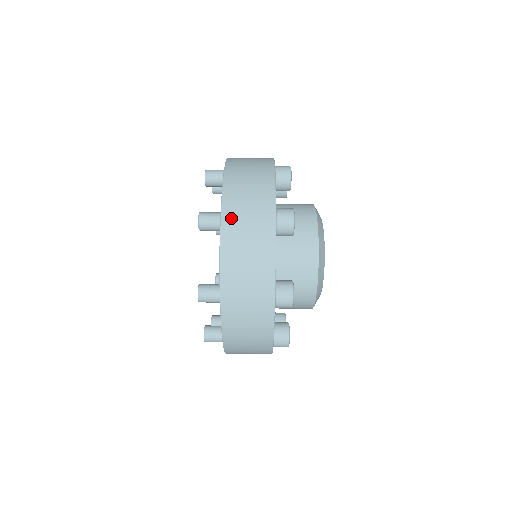
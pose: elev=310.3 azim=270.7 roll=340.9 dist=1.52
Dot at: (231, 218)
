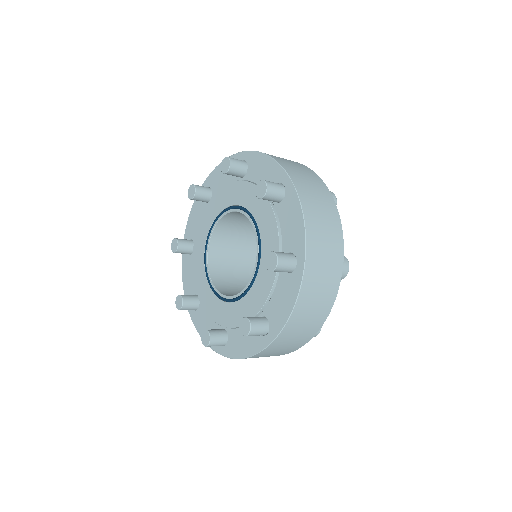
Dot at: occluded
